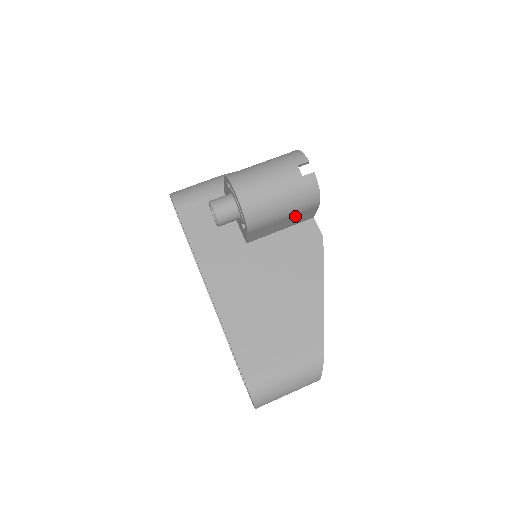
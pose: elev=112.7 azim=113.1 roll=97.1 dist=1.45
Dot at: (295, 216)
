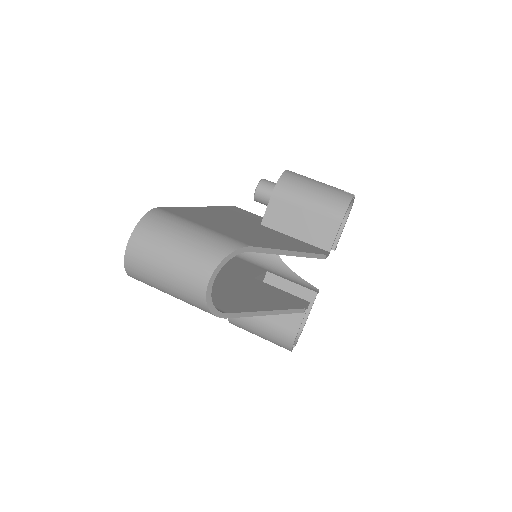
Dot at: (316, 218)
